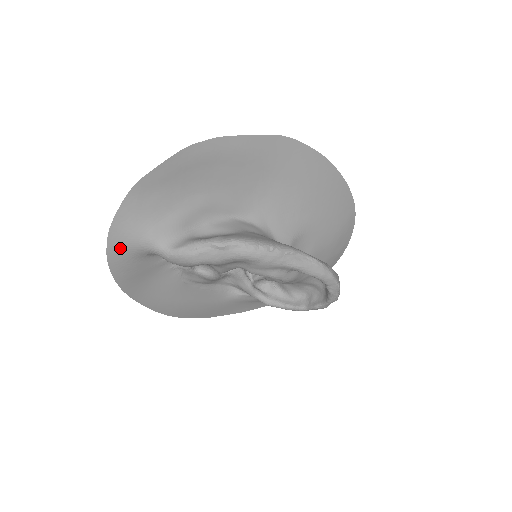
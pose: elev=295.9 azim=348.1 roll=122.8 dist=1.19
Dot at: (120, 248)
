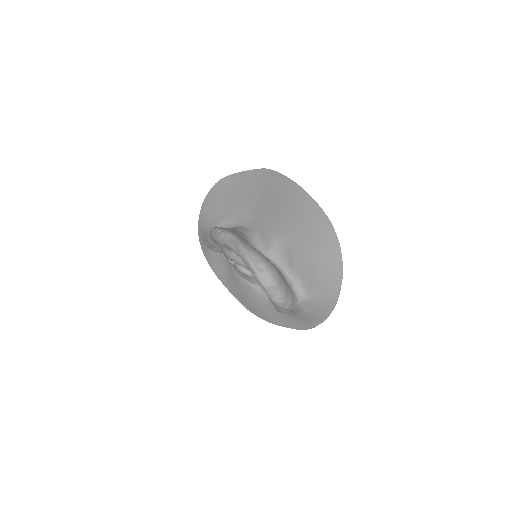
Dot at: (202, 240)
